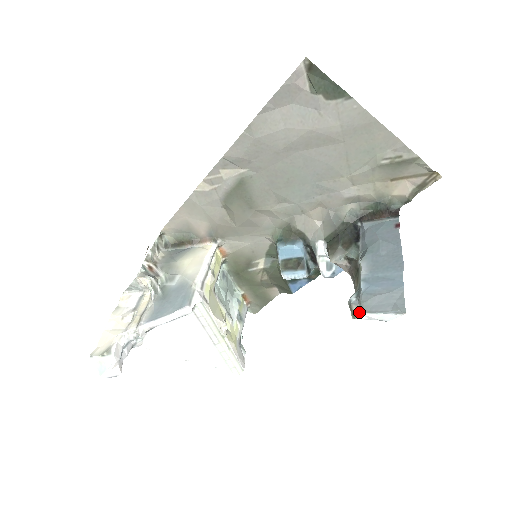
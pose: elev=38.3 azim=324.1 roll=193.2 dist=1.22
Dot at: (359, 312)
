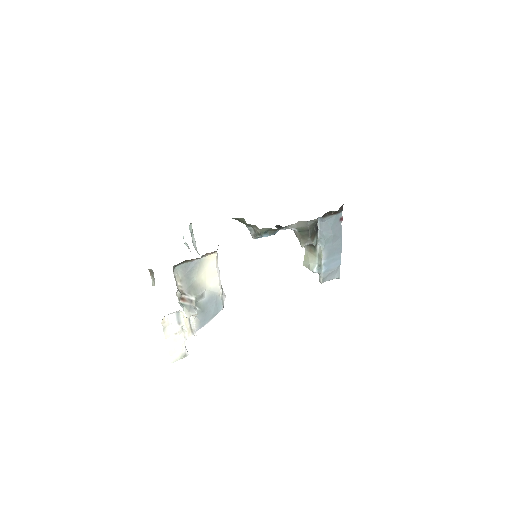
Dot at: occluded
